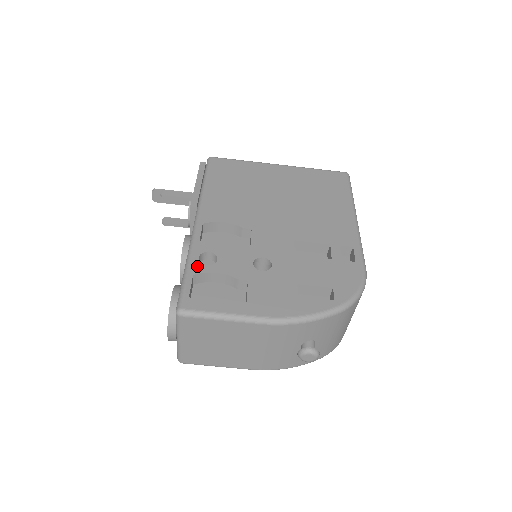
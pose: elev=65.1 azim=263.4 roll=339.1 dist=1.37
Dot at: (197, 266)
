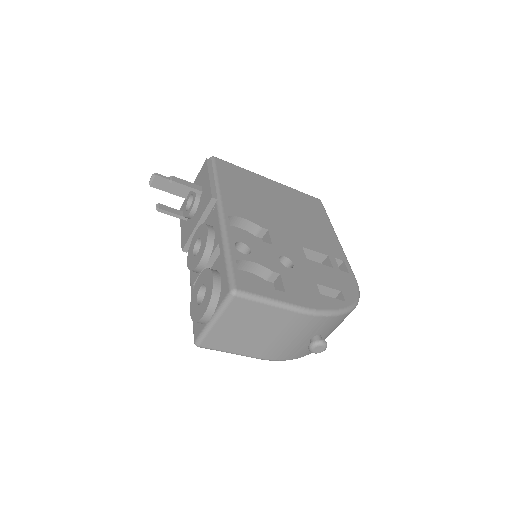
Dot at: (237, 253)
